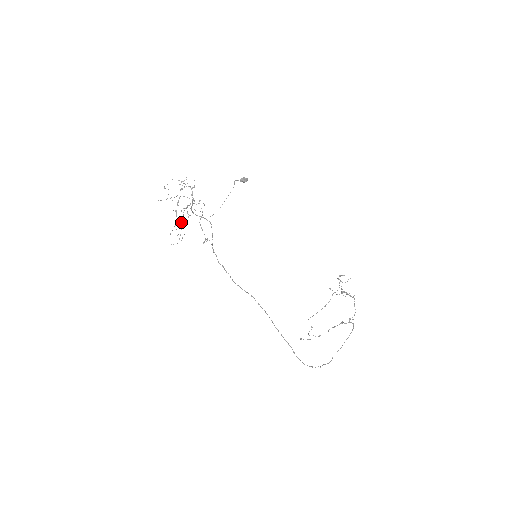
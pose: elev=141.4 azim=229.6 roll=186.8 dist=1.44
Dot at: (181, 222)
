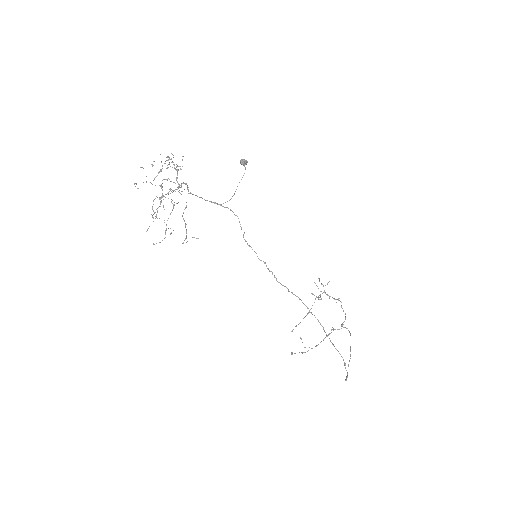
Dot at: occluded
